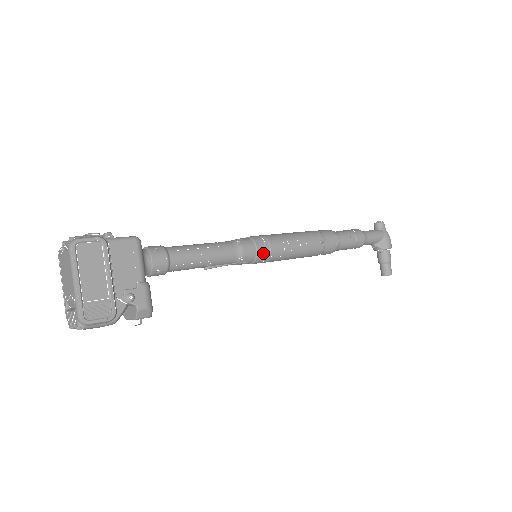
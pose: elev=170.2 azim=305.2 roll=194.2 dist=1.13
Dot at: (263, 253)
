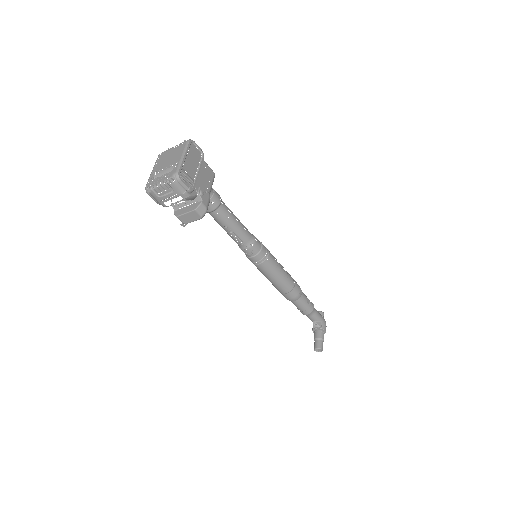
Dot at: (264, 253)
